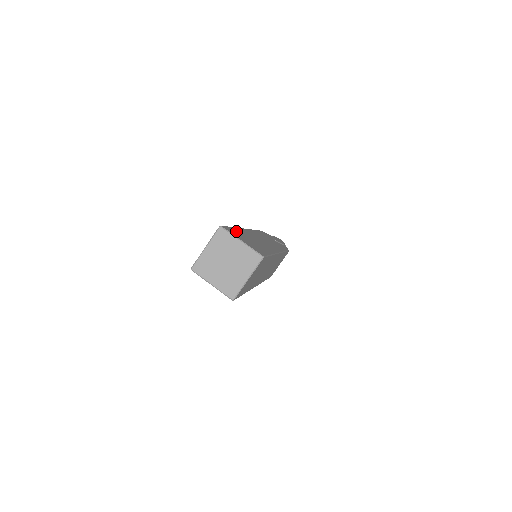
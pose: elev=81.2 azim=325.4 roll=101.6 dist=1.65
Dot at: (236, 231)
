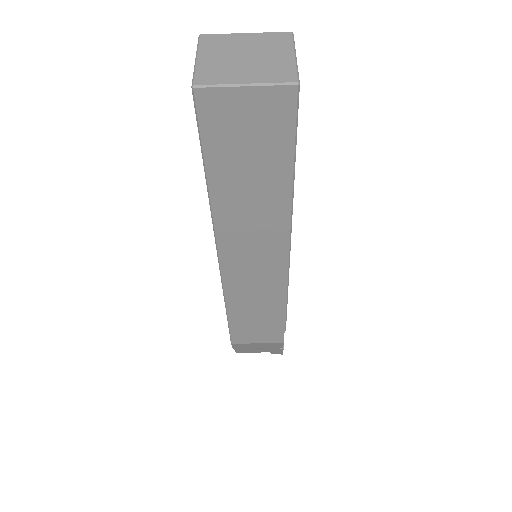
Dot at: occluded
